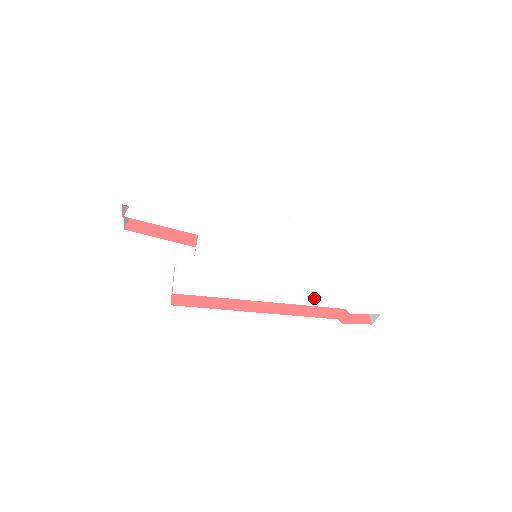
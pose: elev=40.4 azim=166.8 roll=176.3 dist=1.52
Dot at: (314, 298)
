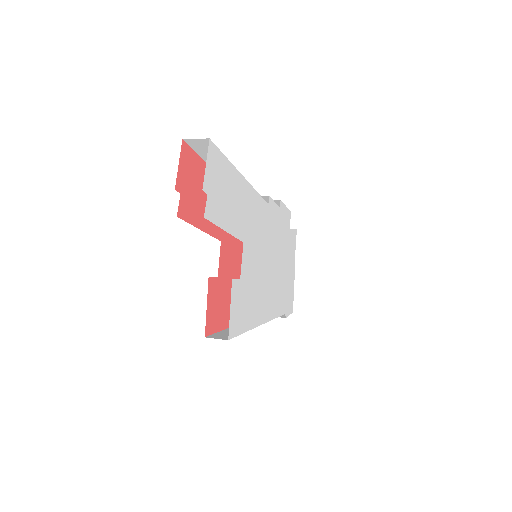
Dot at: (278, 308)
